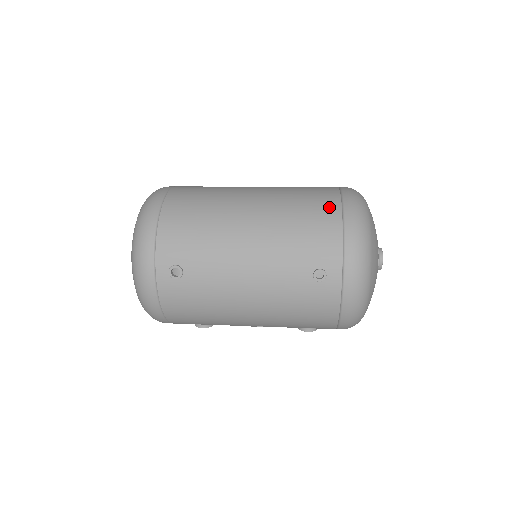
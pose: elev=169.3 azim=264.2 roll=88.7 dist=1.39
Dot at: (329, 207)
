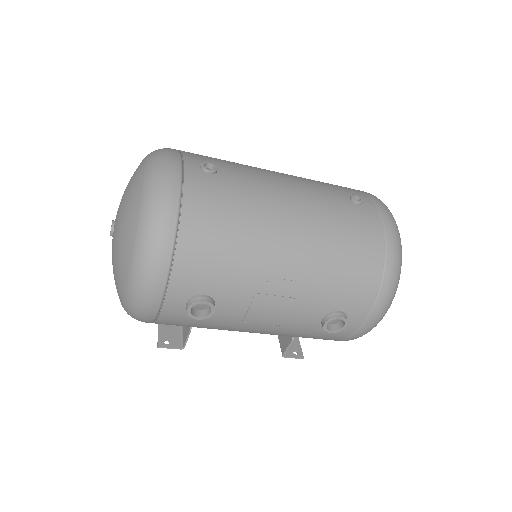
Dot at: occluded
